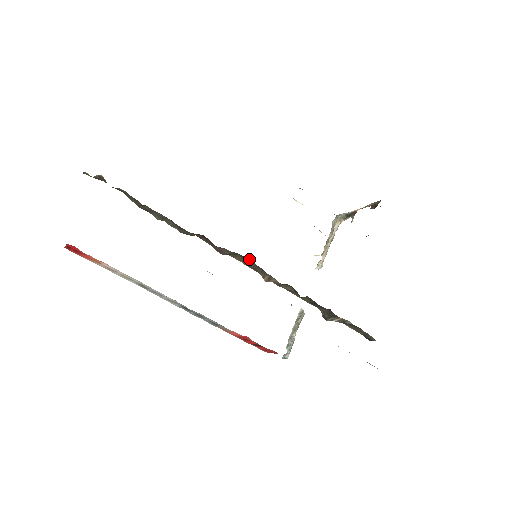
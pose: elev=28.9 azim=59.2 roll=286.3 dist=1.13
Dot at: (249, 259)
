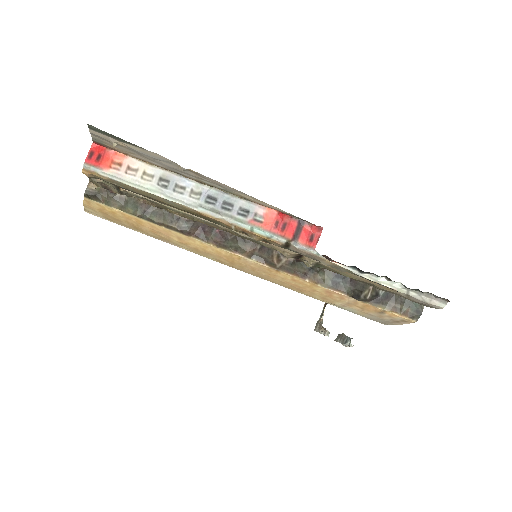
Dot at: (251, 242)
